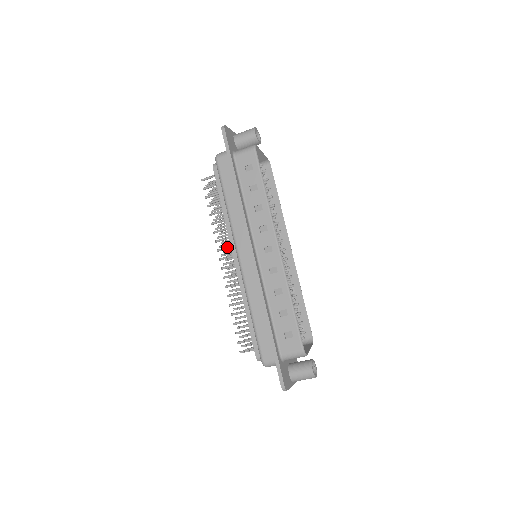
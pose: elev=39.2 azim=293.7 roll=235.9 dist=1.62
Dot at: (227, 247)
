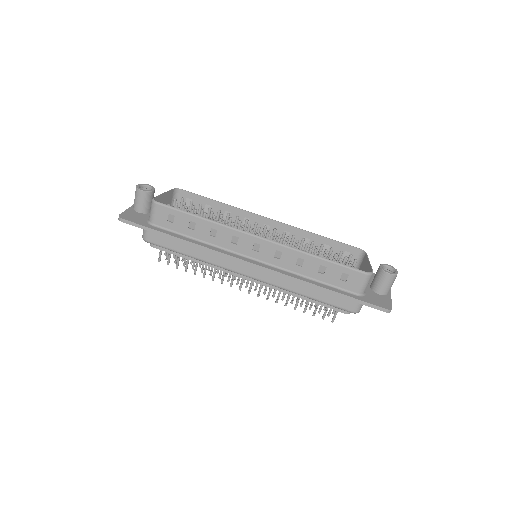
Dot at: (232, 277)
